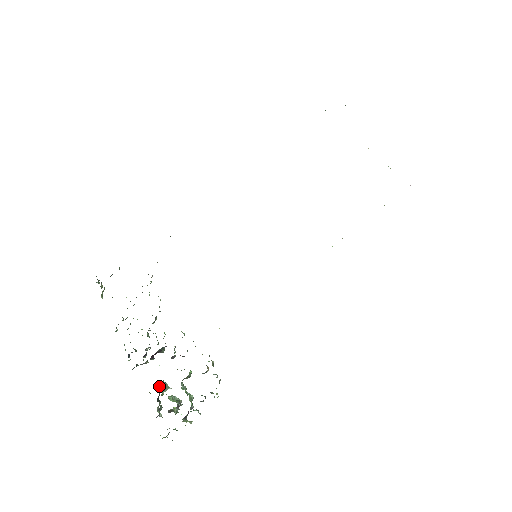
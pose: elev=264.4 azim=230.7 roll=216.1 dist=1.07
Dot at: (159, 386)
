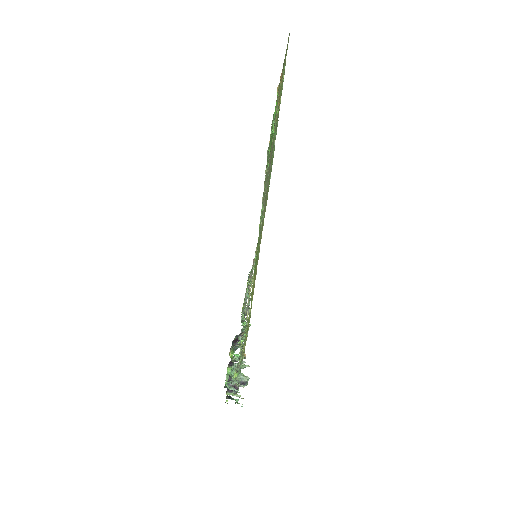
Dot at: occluded
